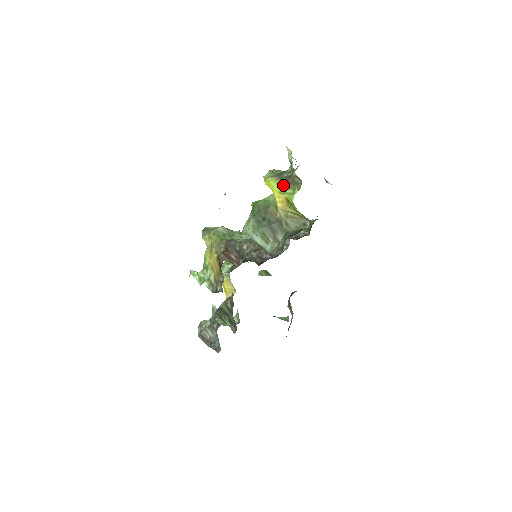
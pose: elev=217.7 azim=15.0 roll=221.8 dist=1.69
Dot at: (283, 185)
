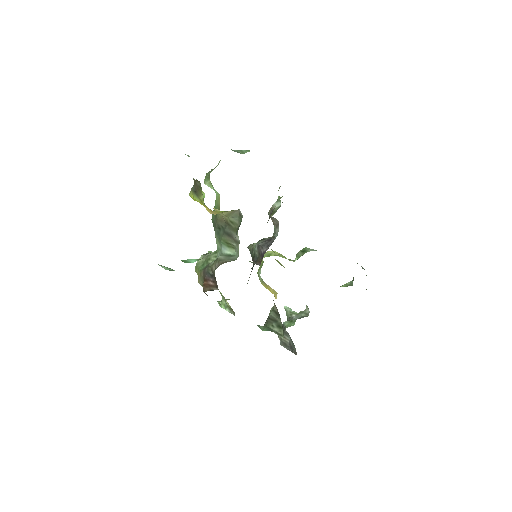
Dot at: (196, 195)
